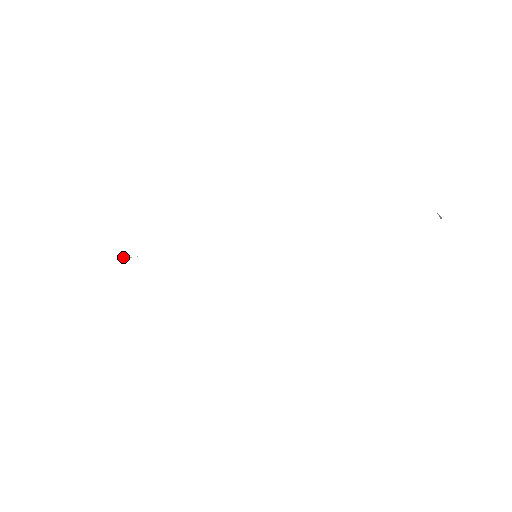
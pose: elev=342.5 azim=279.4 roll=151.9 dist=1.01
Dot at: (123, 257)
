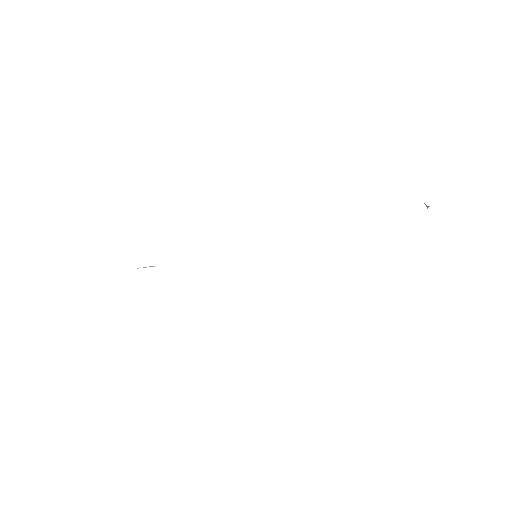
Dot at: occluded
